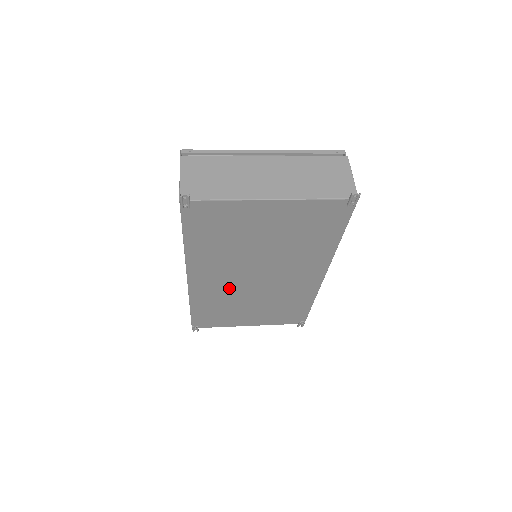
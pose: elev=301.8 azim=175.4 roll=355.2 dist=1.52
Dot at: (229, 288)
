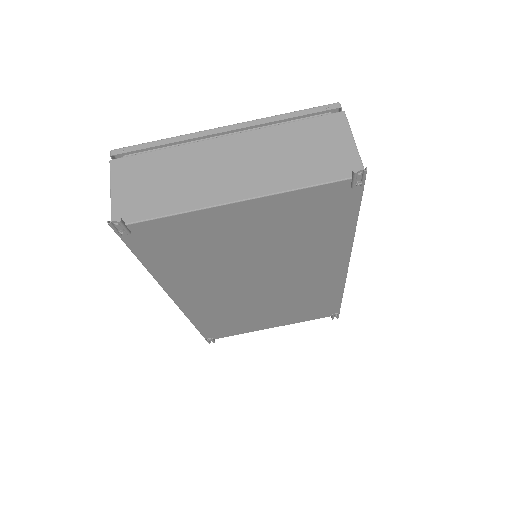
Dot at: (230, 300)
